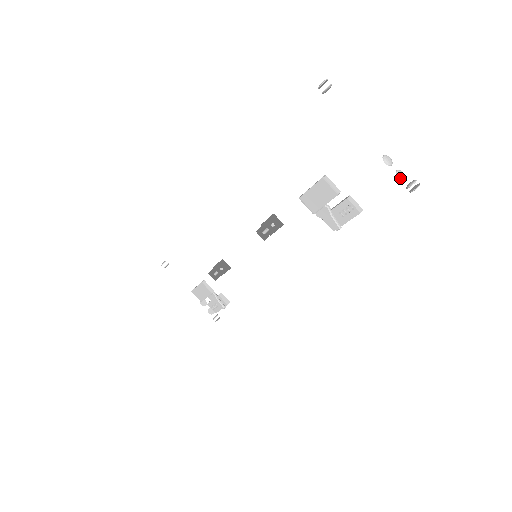
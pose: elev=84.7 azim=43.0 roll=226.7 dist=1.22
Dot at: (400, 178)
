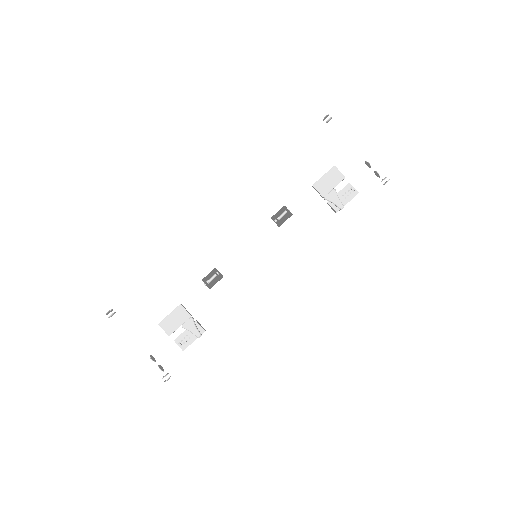
Dot at: (378, 173)
